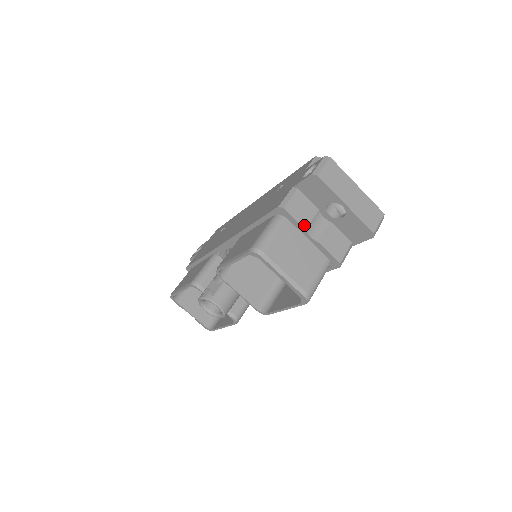
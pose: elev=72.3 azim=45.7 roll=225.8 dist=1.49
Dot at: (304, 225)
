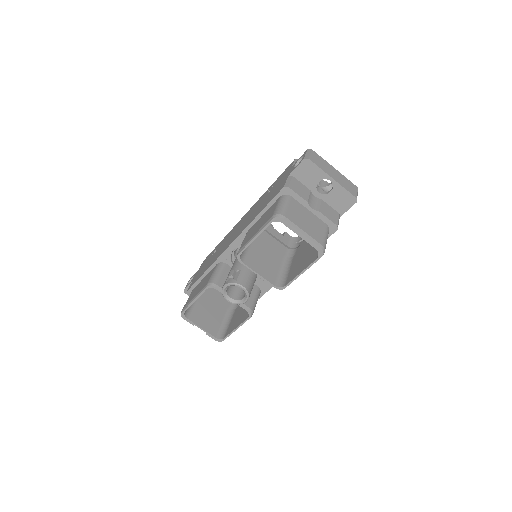
Dot at: (305, 199)
